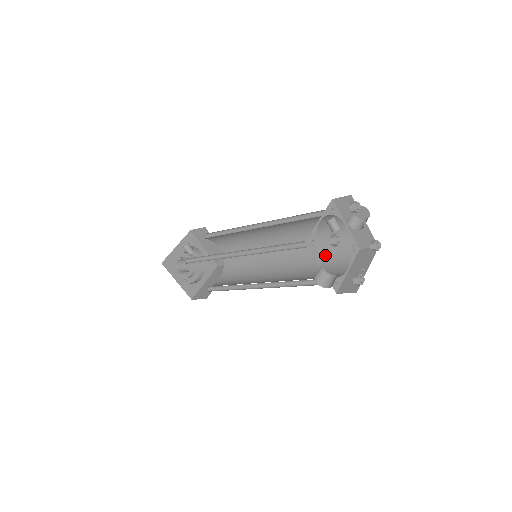
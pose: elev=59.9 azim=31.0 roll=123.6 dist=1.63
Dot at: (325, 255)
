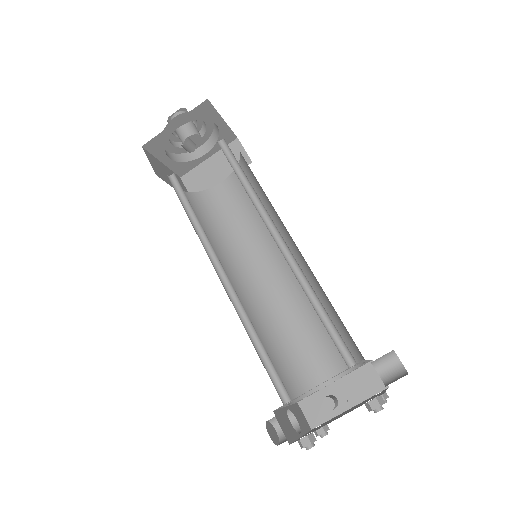
Dot at: occluded
